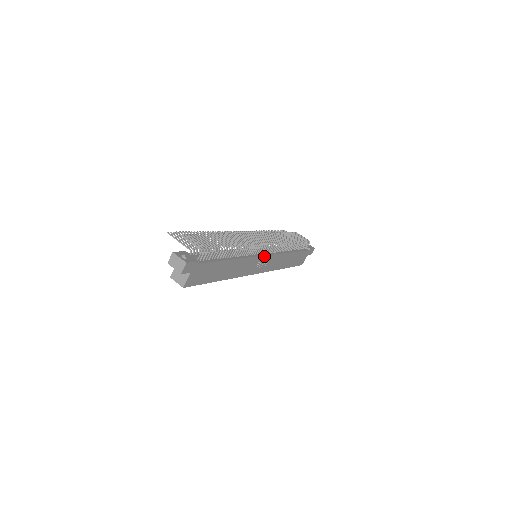
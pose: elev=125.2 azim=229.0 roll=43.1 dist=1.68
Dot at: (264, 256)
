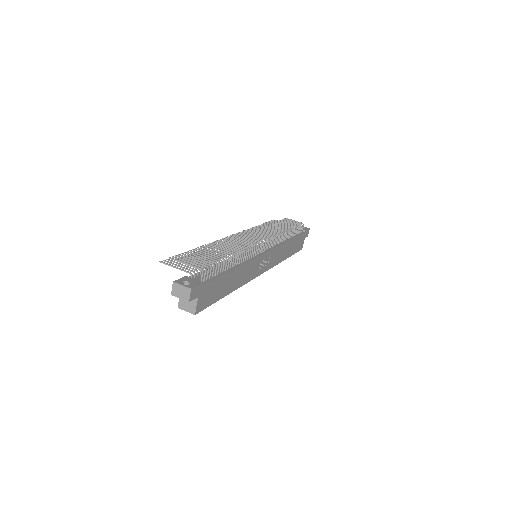
Dot at: (264, 254)
